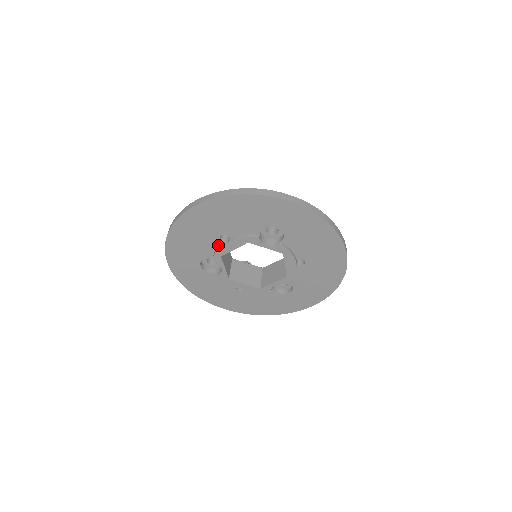
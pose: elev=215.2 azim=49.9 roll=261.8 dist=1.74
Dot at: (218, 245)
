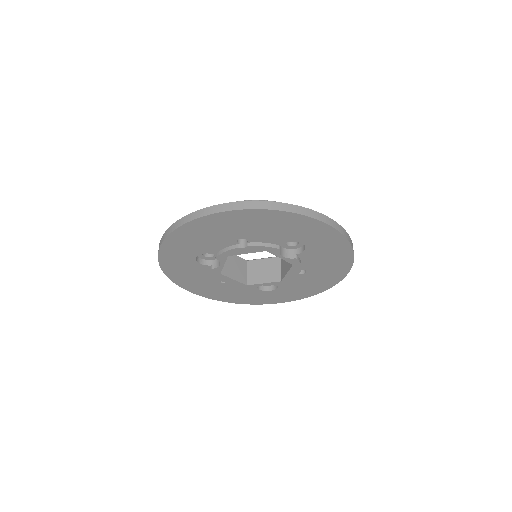
Dot at: (230, 245)
